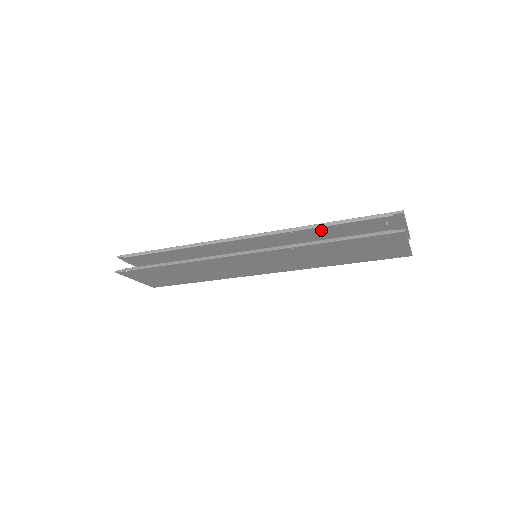
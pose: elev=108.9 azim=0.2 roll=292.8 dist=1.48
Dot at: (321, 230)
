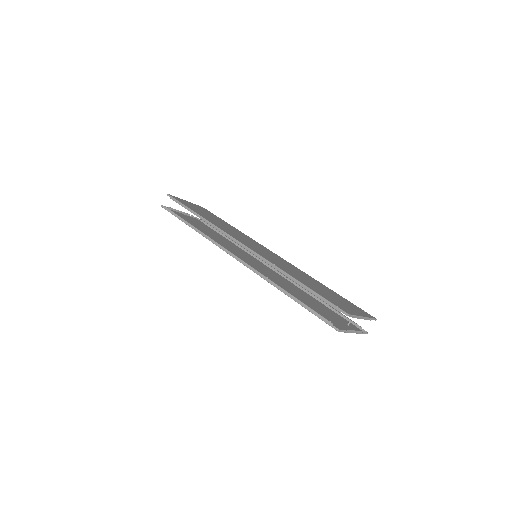
Dot at: (298, 277)
